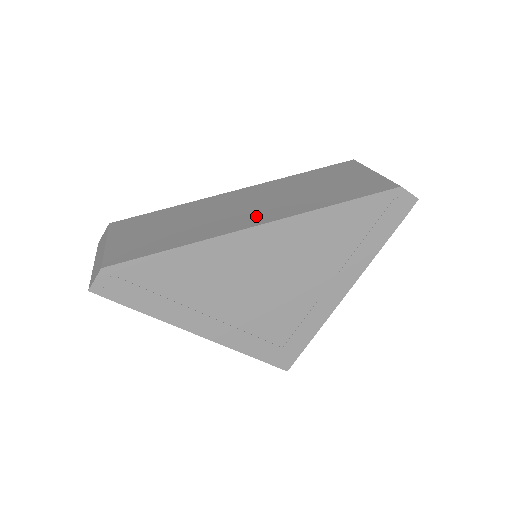
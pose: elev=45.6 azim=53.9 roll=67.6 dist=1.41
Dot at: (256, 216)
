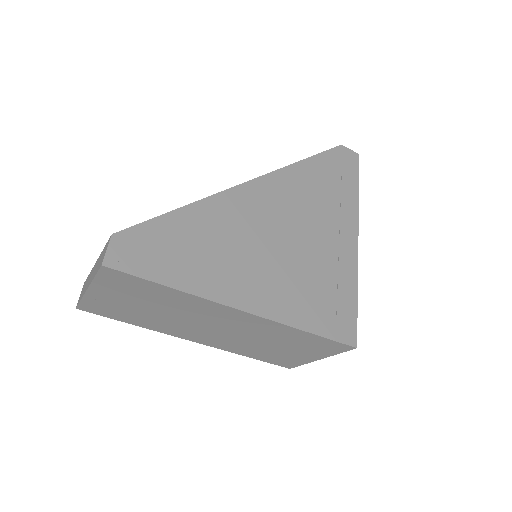
Dot at: occluded
